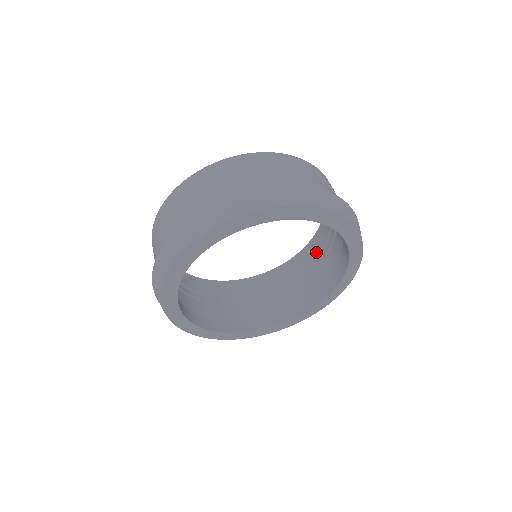
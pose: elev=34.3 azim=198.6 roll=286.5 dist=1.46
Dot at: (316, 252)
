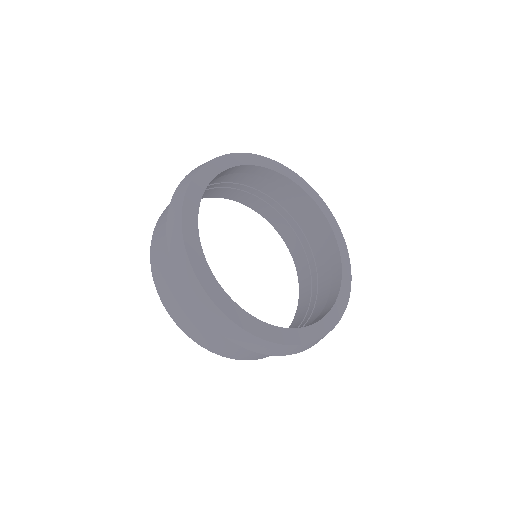
Dot at: (309, 279)
